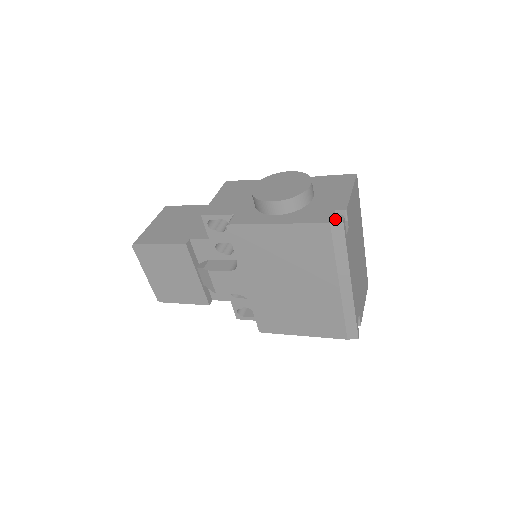
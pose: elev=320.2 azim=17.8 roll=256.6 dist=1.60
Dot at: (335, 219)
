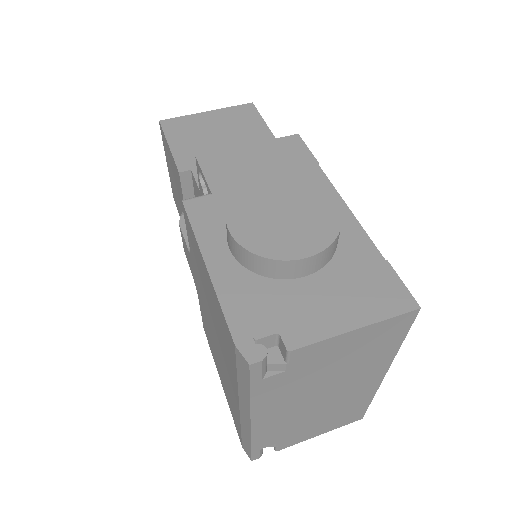
Dot at: (249, 348)
